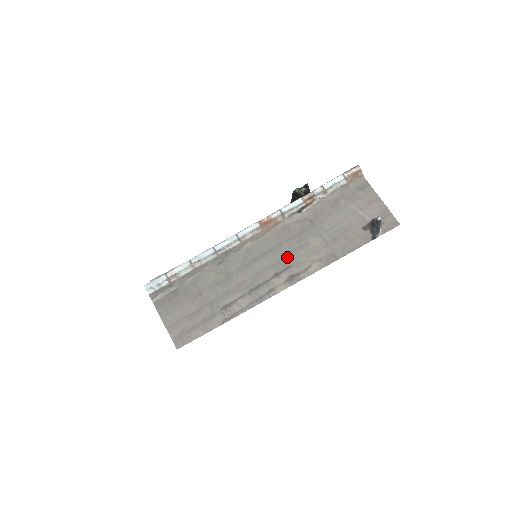
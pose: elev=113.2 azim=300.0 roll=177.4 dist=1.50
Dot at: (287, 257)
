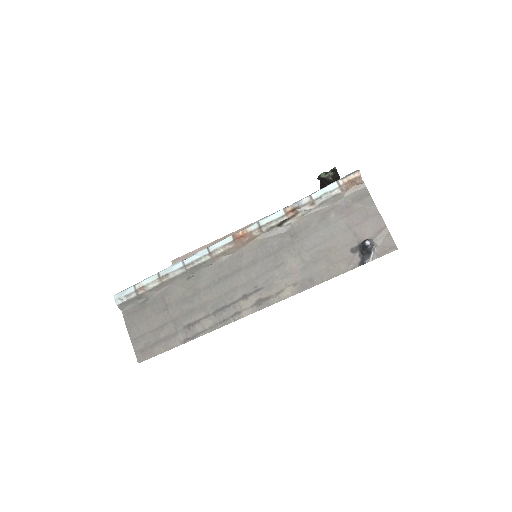
Dot at: (259, 277)
